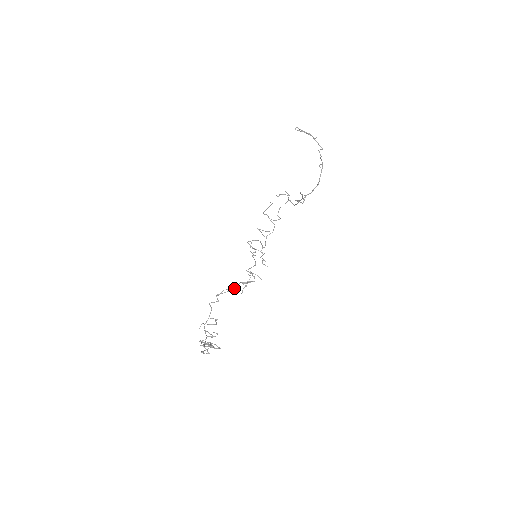
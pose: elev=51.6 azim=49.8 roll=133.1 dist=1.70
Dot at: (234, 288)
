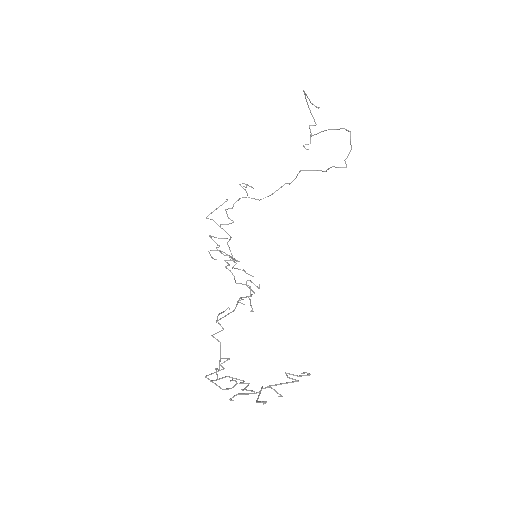
Dot at: occluded
